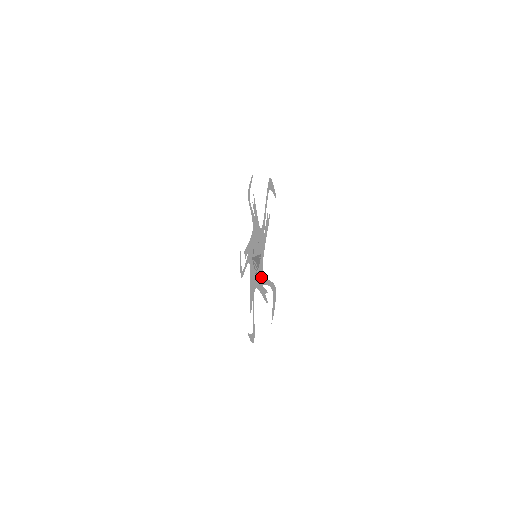
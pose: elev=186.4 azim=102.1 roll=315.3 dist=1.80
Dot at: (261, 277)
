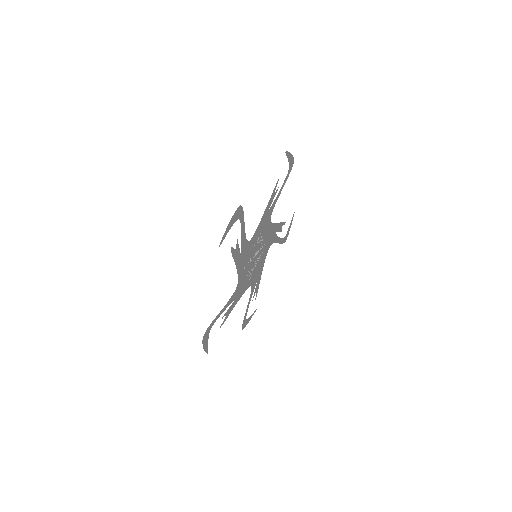
Dot at: (238, 290)
